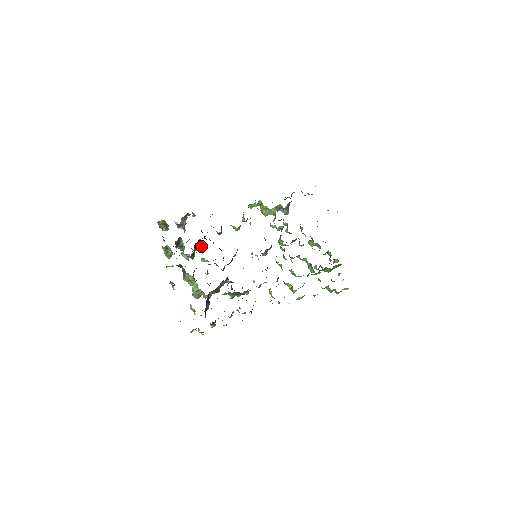
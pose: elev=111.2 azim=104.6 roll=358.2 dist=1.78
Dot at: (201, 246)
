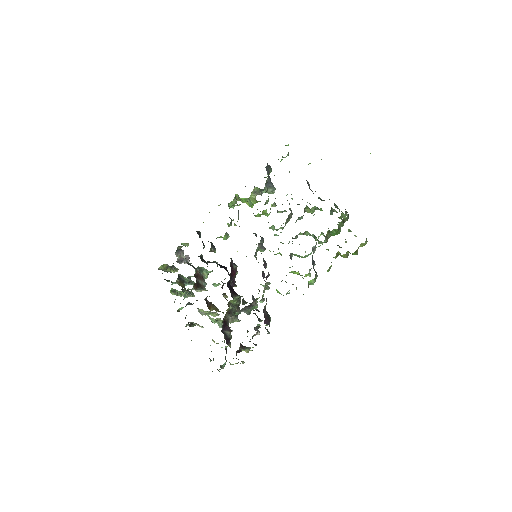
Dot at: (206, 272)
